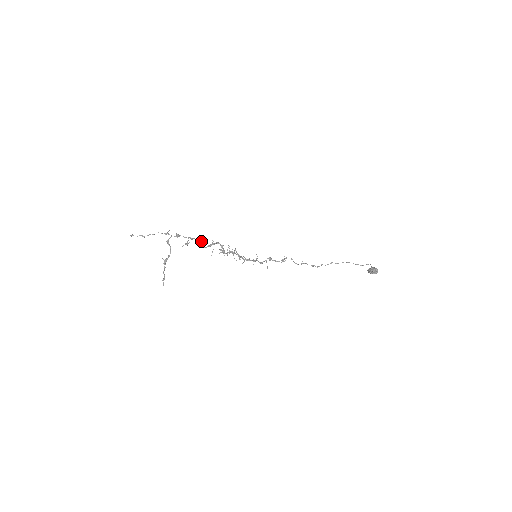
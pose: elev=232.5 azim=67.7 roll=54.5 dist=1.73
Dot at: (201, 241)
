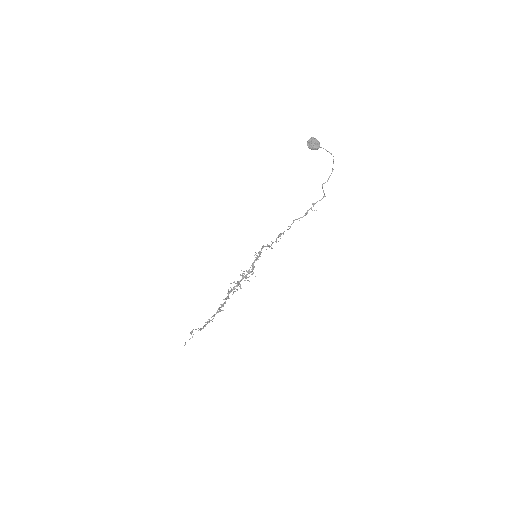
Dot at: (226, 298)
